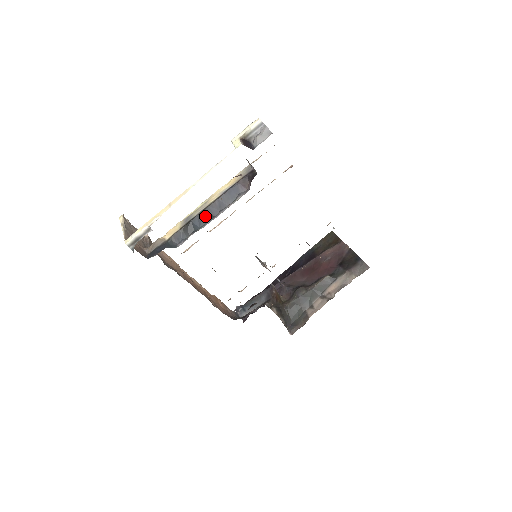
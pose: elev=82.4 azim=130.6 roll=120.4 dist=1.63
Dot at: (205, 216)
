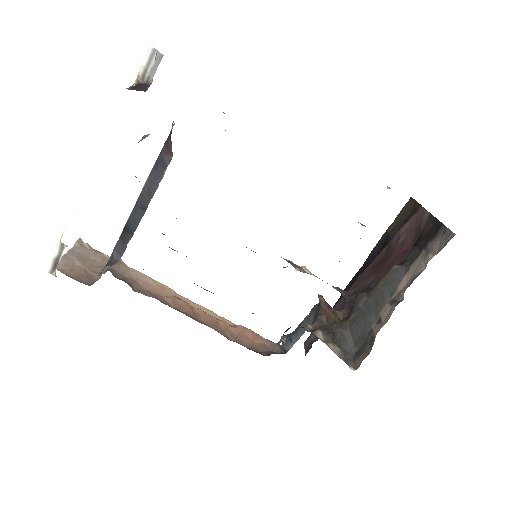
Dot at: (138, 211)
